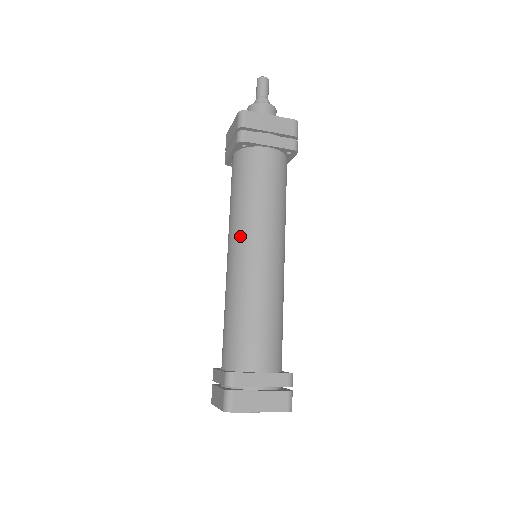
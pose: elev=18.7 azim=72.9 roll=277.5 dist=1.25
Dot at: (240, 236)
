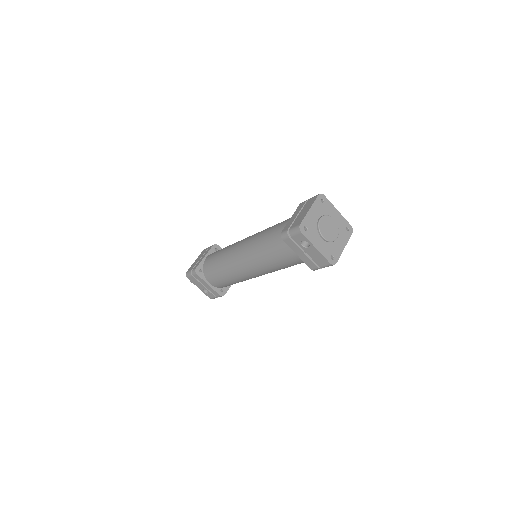
Dot at: occluded
